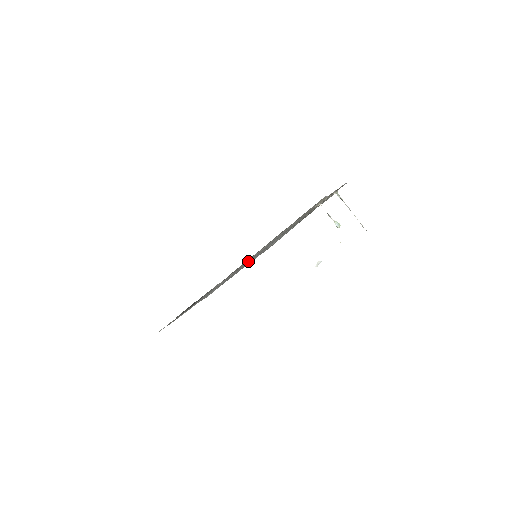
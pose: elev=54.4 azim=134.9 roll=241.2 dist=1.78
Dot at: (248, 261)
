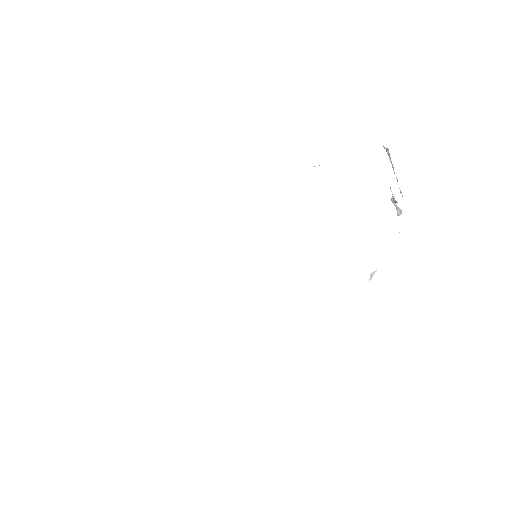
Dot at: occluded
